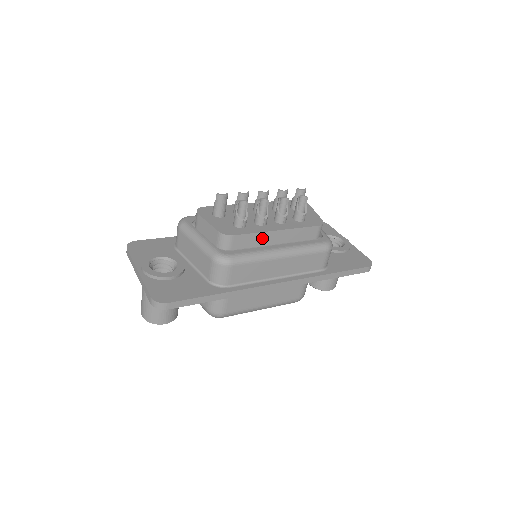
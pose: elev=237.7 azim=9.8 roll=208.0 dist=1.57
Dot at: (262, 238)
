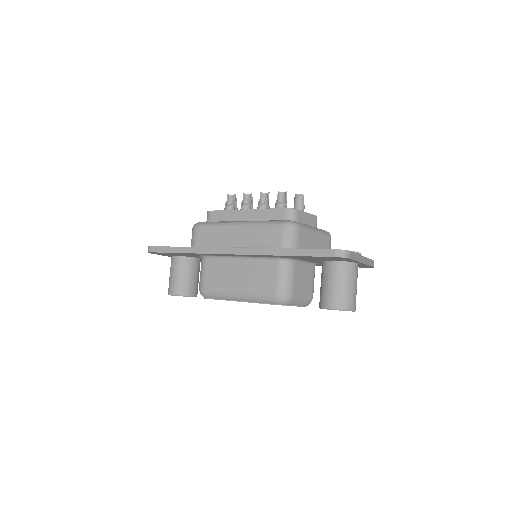
Dot at: (233, 216)
